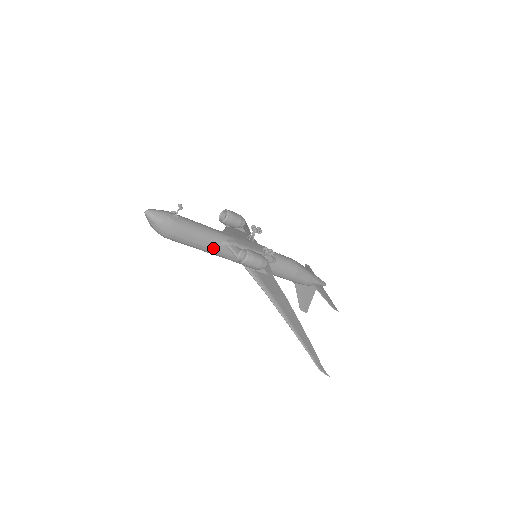
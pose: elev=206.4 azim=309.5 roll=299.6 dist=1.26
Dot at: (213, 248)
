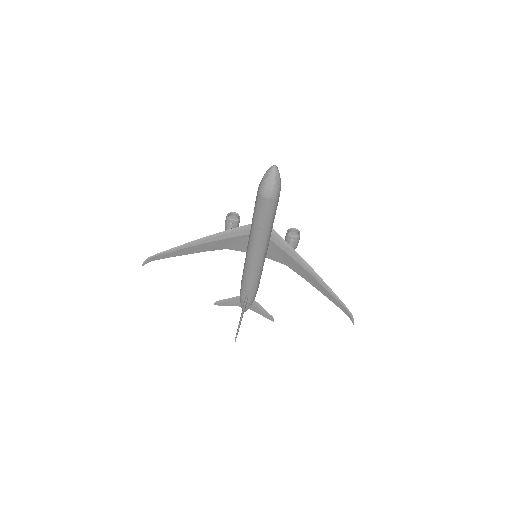
Dot at: (272, 226)
